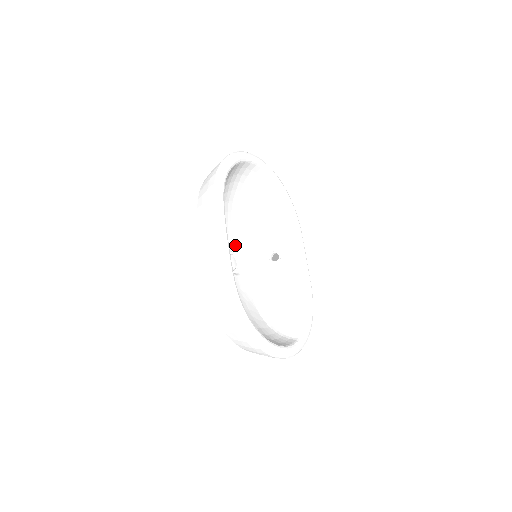
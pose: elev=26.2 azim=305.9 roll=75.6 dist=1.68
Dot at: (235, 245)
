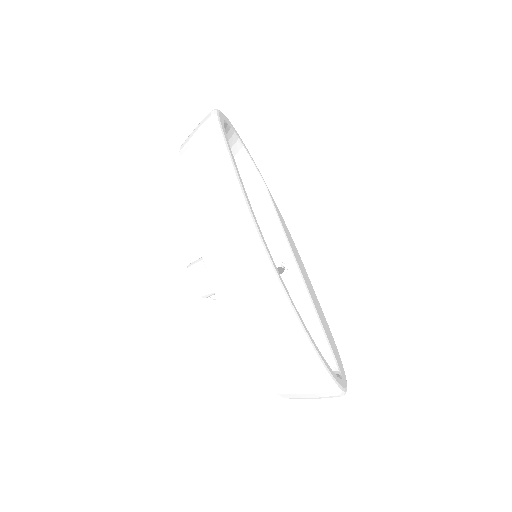
Dot at: occluded
